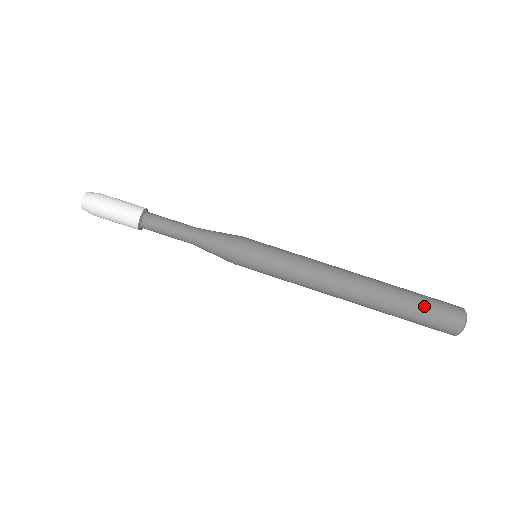
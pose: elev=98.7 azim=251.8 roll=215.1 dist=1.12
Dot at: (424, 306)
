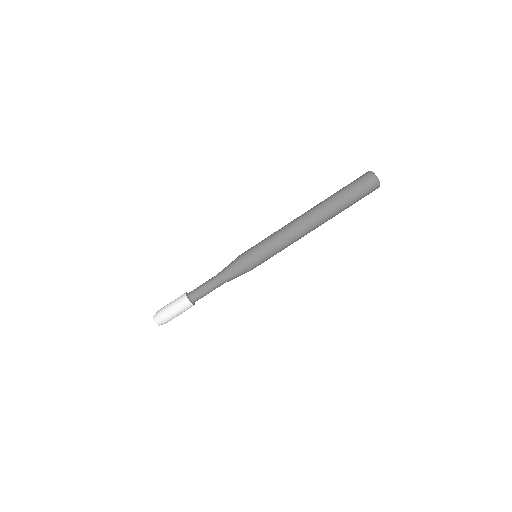
Dot at: (355, 199)
